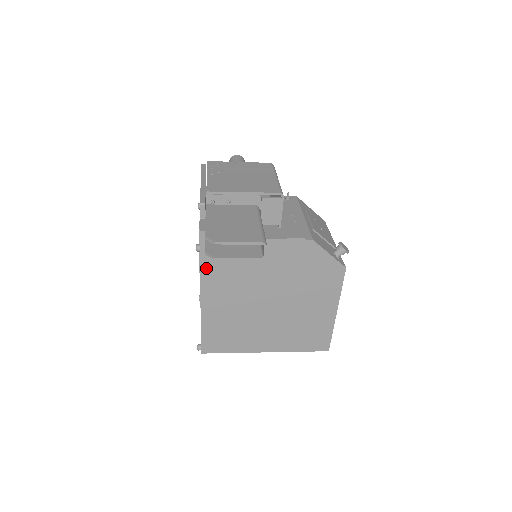
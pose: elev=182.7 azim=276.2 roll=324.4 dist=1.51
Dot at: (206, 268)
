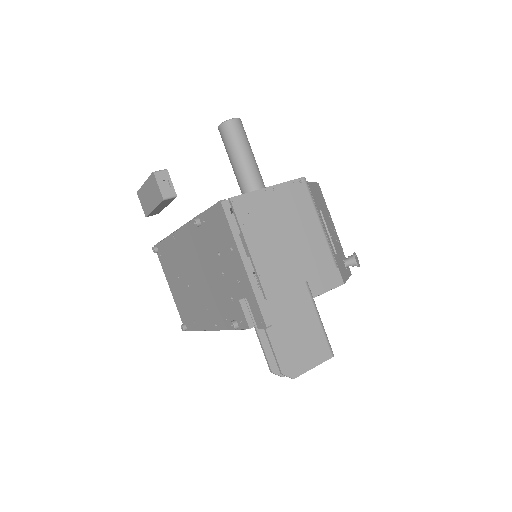
Dot at: occluded
